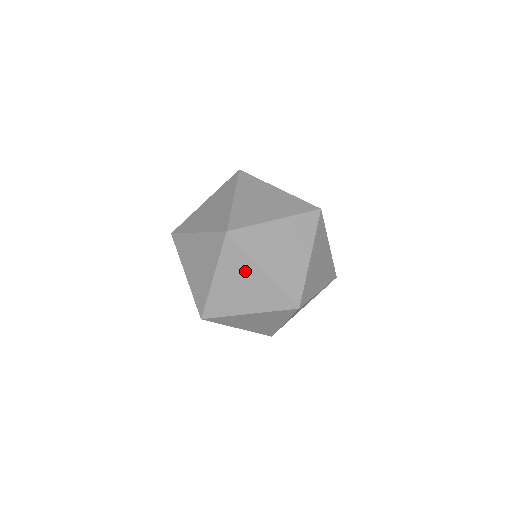
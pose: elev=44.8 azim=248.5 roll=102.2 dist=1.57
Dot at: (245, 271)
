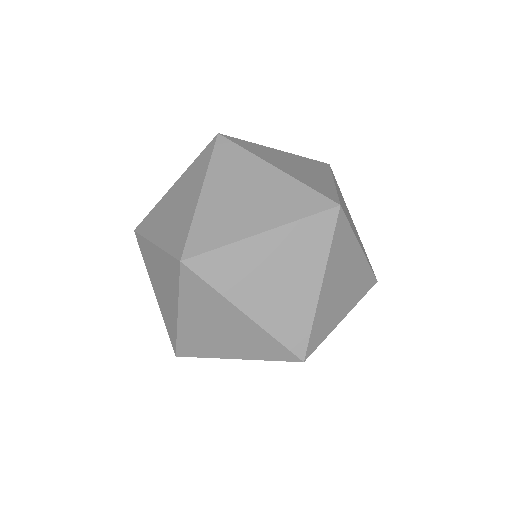
Dot at: occluded
